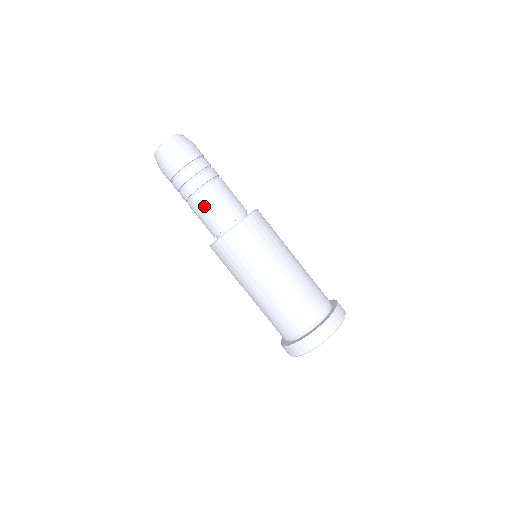
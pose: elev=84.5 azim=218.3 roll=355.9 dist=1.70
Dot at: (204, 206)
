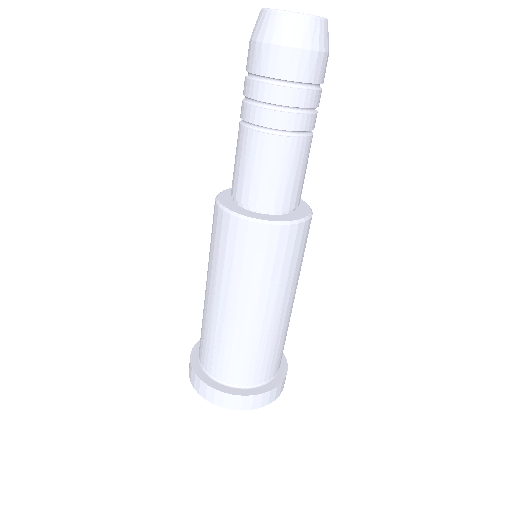
Dot at: (256, 156)
